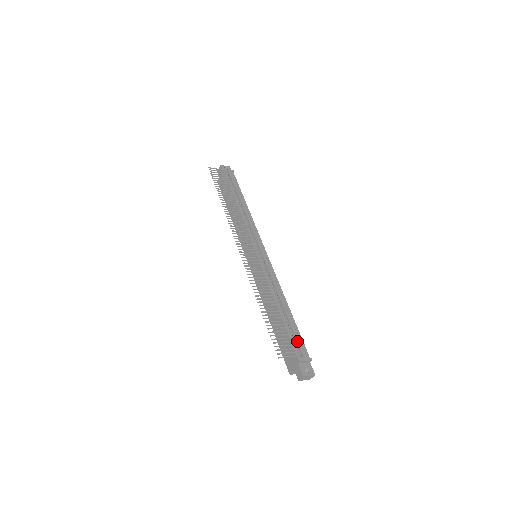
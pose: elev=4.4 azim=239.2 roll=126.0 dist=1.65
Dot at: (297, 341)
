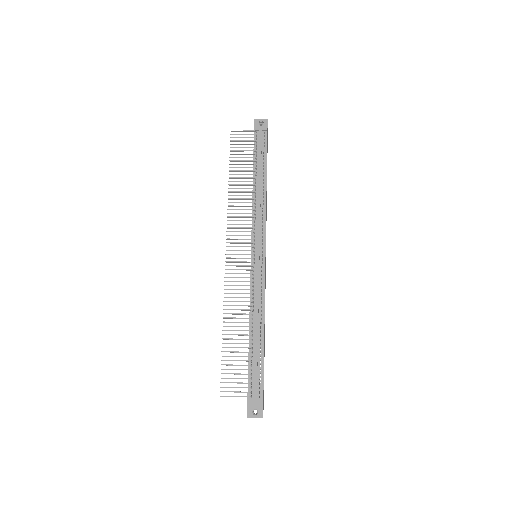
Dot at: (254, 377)
